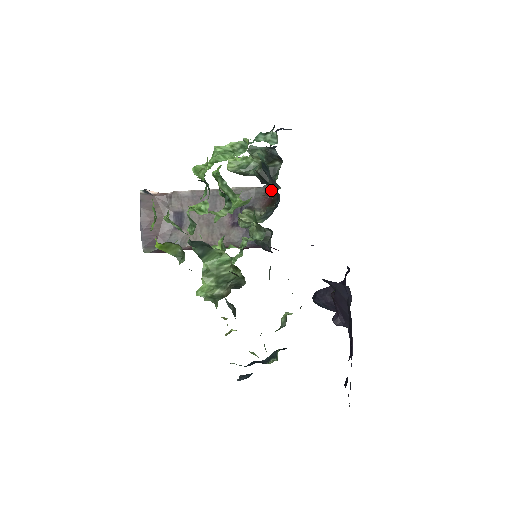
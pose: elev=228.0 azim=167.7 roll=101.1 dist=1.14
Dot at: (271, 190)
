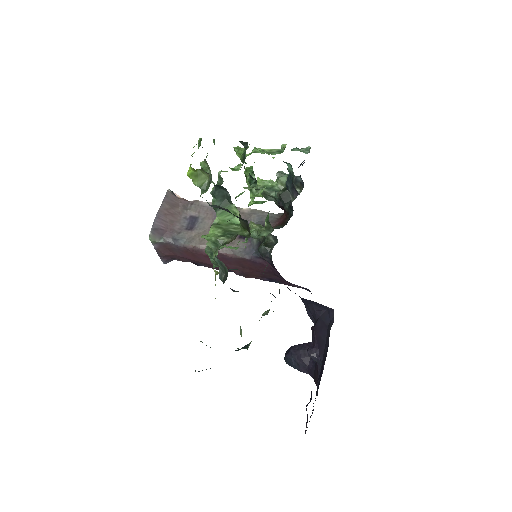
Dot at: (284, 215)
